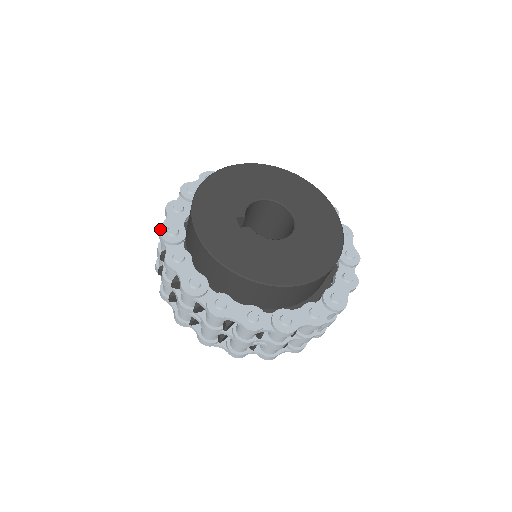
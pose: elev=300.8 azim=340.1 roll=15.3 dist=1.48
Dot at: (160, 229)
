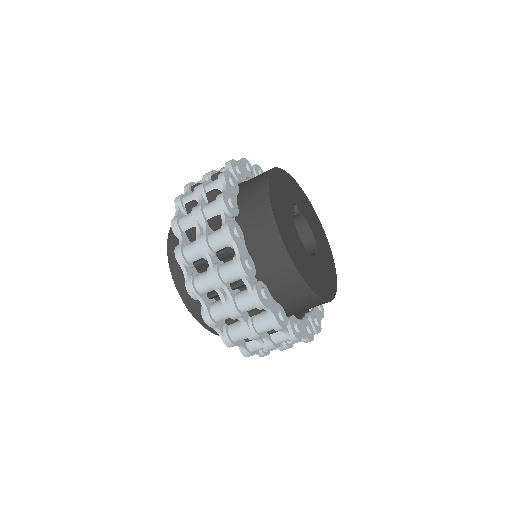
Dot at: occluded
